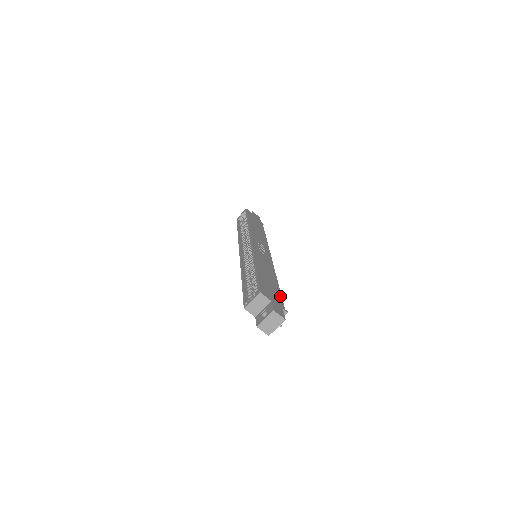
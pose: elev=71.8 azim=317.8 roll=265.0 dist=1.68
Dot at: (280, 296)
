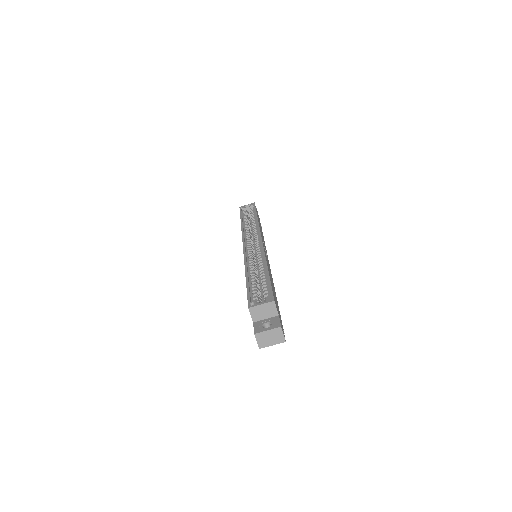
Dot at: occluded
